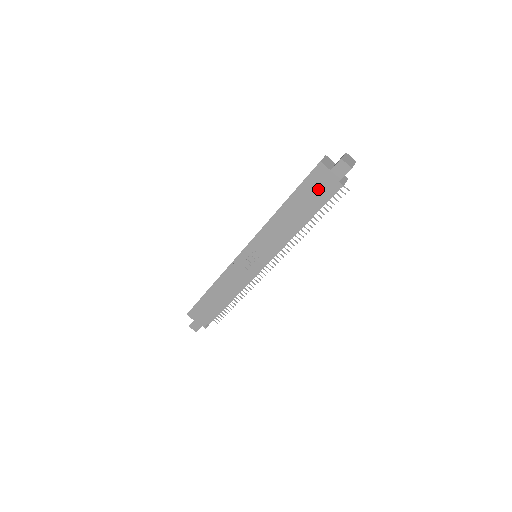
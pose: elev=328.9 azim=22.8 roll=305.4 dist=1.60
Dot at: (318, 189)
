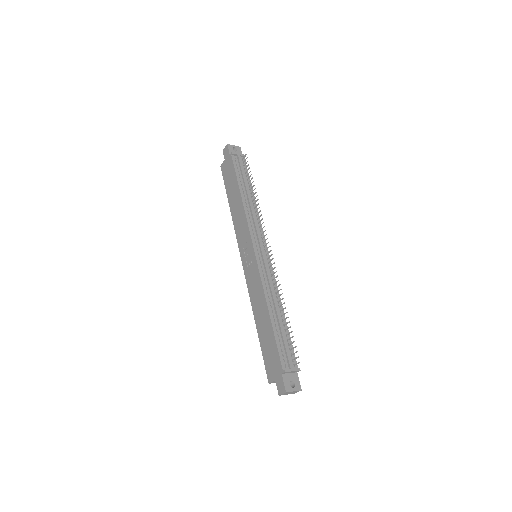
Dot at: (229, 172)
